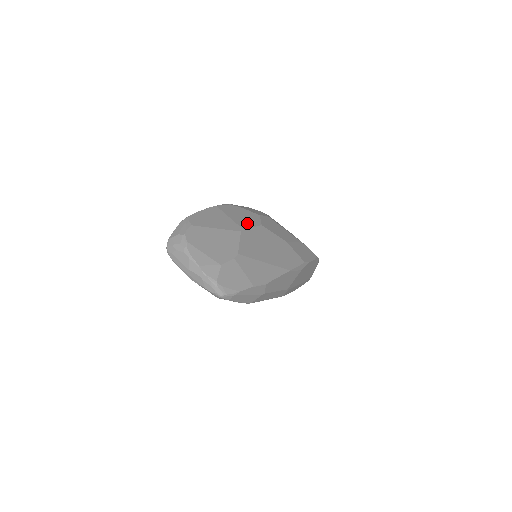
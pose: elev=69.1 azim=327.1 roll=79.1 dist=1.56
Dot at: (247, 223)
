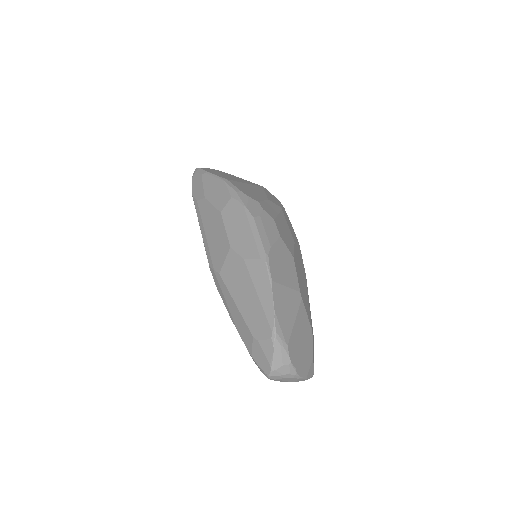
Dot at: (293, 274)
